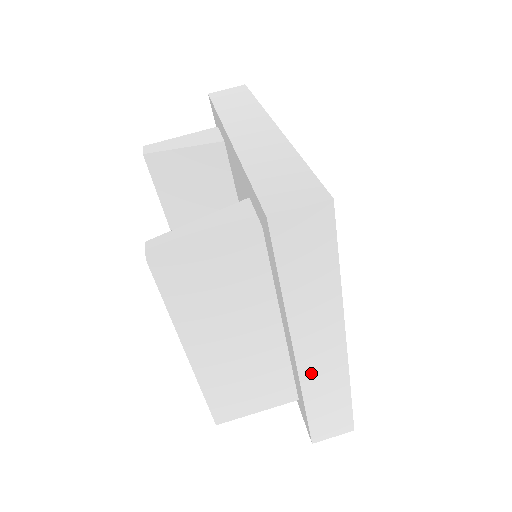
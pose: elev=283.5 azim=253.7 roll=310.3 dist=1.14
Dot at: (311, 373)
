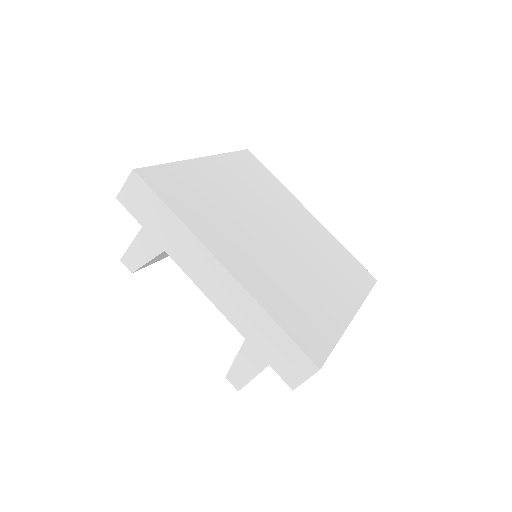
Dot at: occluded
